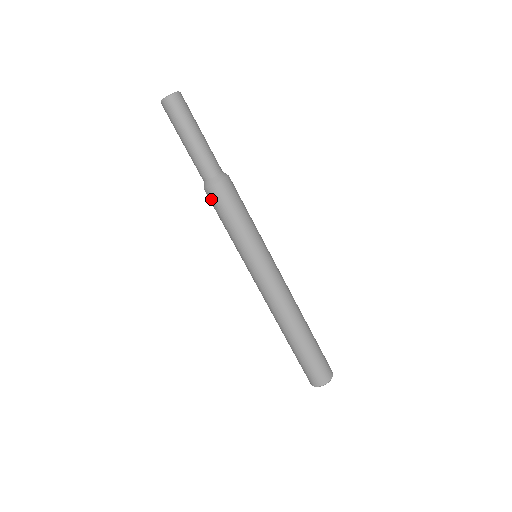
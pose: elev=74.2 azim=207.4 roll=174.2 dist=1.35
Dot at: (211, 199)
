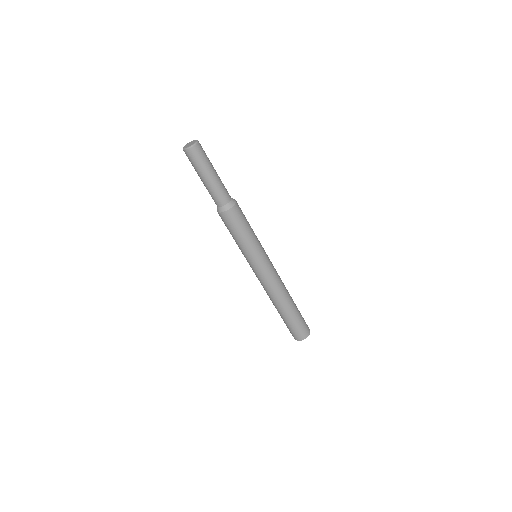
Dot at: (228, 219)
